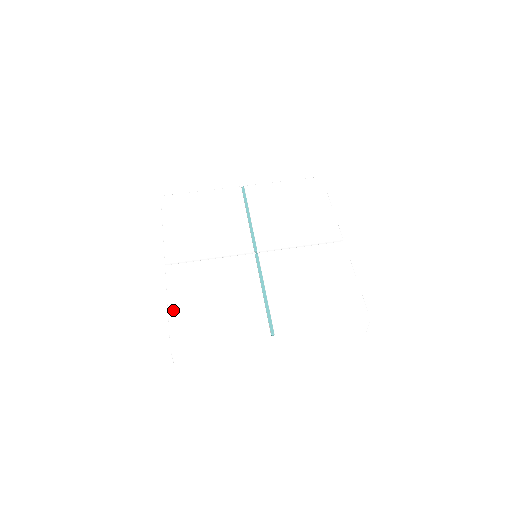
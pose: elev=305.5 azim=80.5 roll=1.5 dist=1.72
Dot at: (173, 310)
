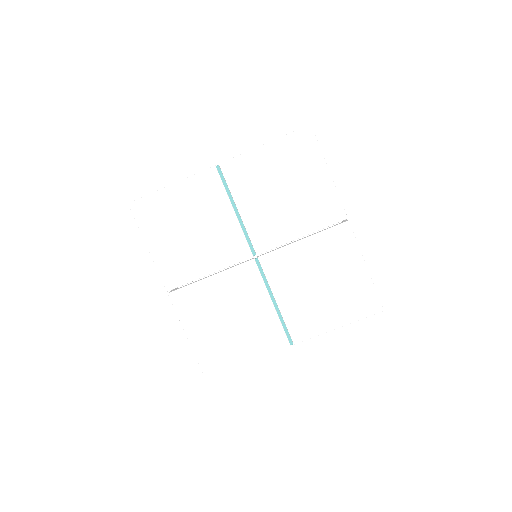
Dot at: (193, 340)
